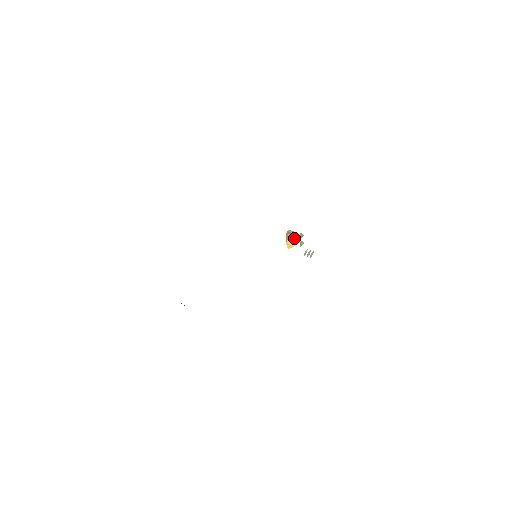
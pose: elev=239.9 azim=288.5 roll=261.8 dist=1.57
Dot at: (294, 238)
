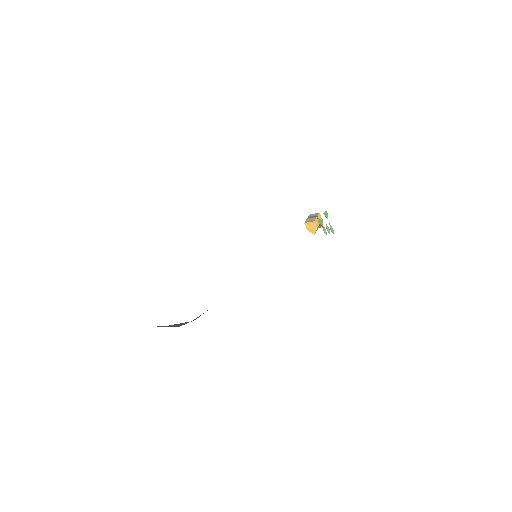
Dot at: (311, 220)
